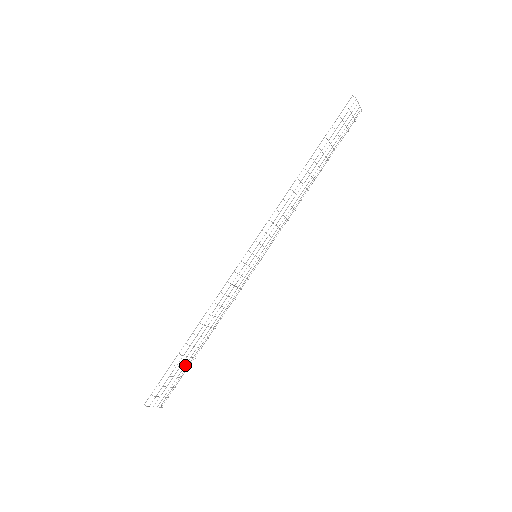
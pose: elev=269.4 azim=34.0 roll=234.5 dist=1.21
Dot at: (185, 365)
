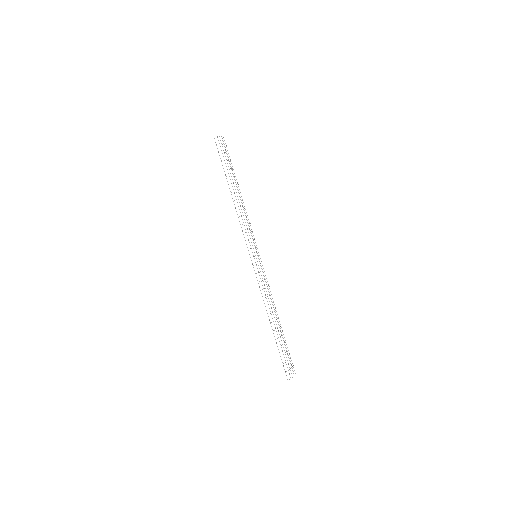
Dot at: occluded
